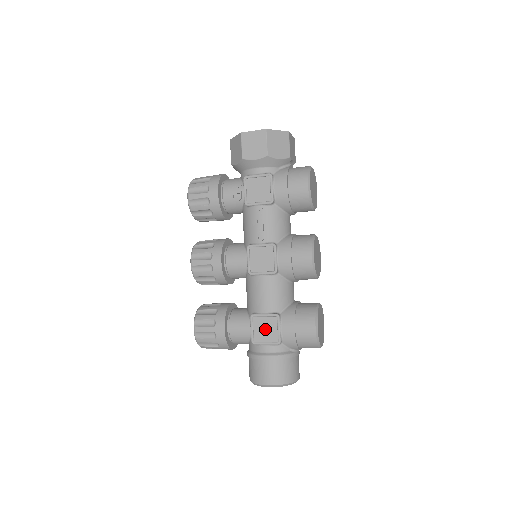
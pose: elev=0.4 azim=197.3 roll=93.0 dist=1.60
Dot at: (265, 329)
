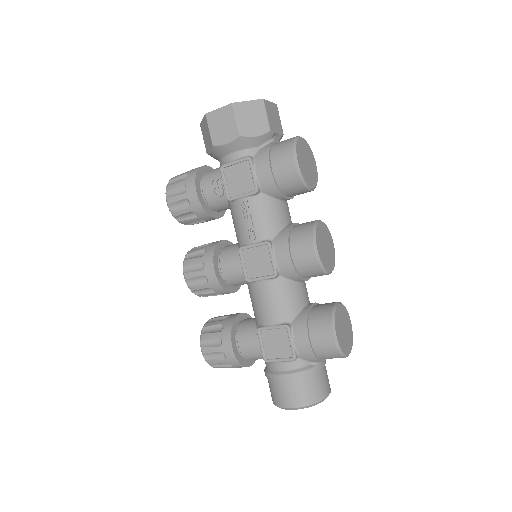
Dot at: (276, 344)
